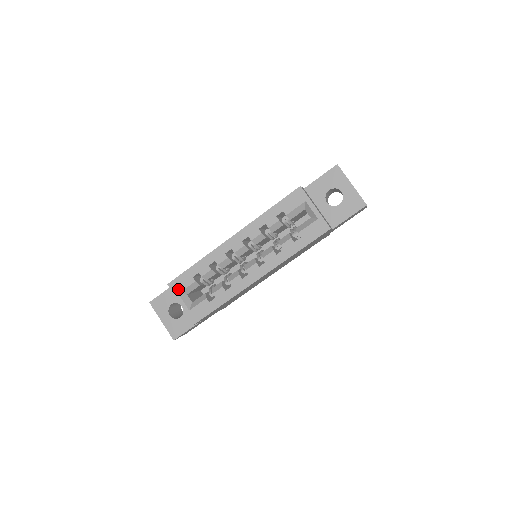
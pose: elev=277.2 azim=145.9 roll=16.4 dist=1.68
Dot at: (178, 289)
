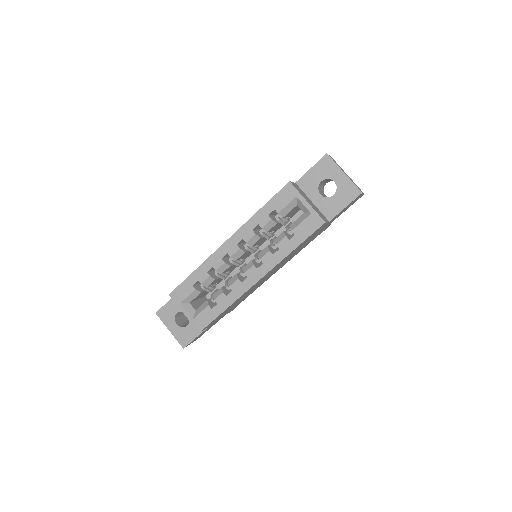
Dot at: (180, 298)
